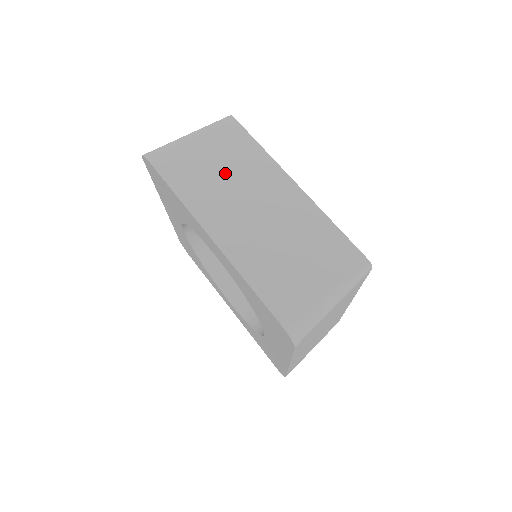
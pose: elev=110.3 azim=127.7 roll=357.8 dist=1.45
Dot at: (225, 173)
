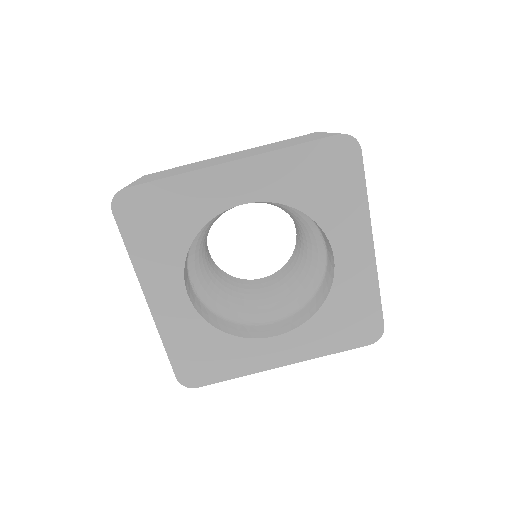
Dot at: (186, 168)
